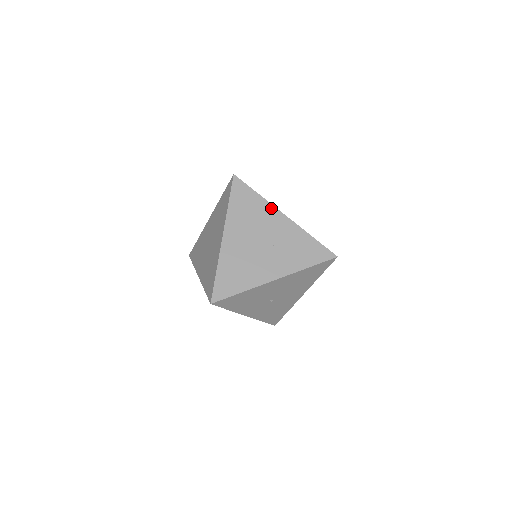
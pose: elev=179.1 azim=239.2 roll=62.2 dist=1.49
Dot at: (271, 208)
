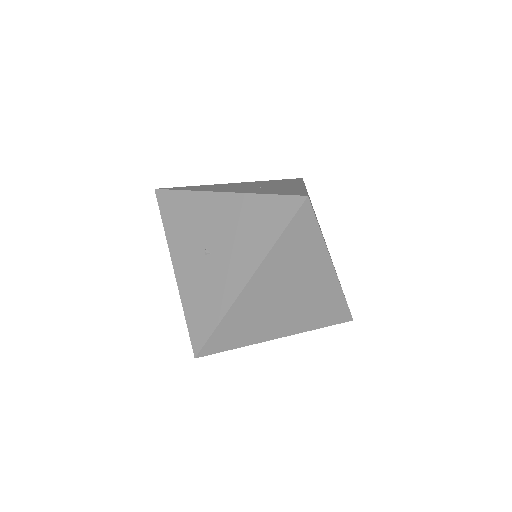
Dot at: (300, 183)
